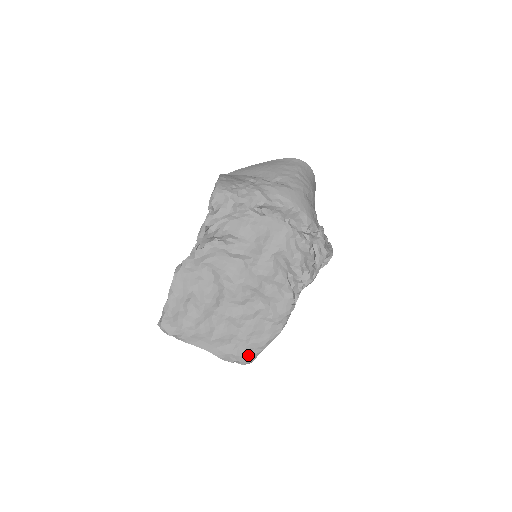
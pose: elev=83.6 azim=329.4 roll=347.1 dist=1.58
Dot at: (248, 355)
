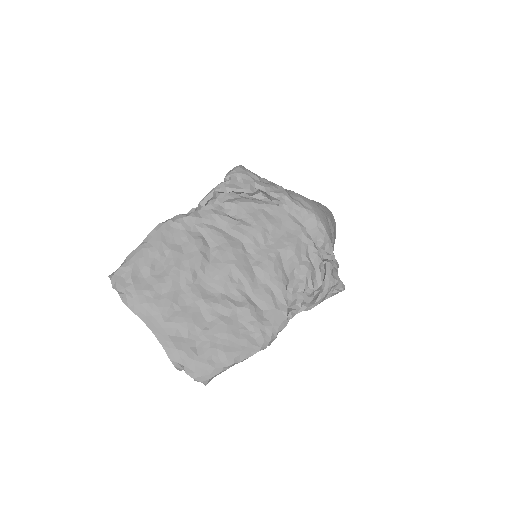
Dot at: (205, 364)
